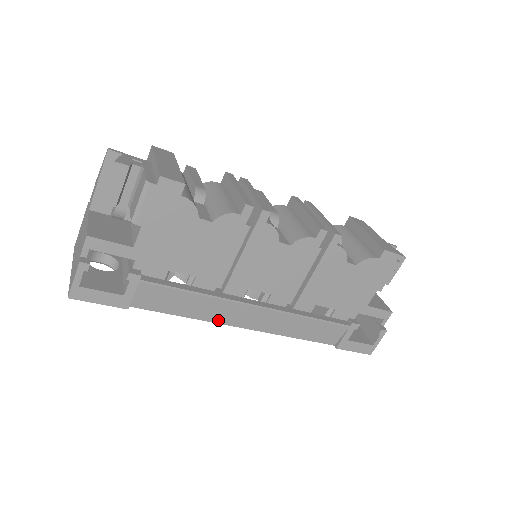
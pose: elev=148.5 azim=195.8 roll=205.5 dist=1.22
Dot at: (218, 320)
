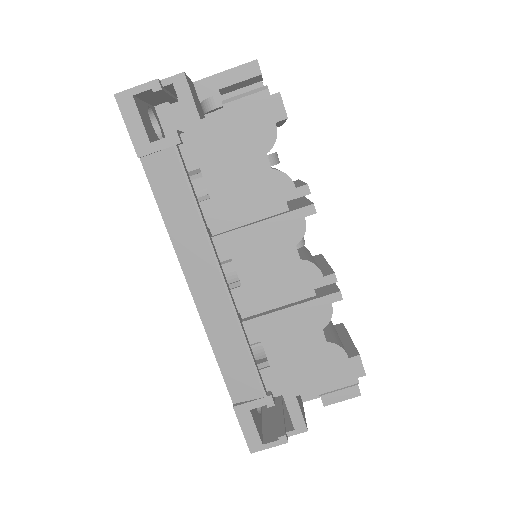
Dot at: (182, 256)
